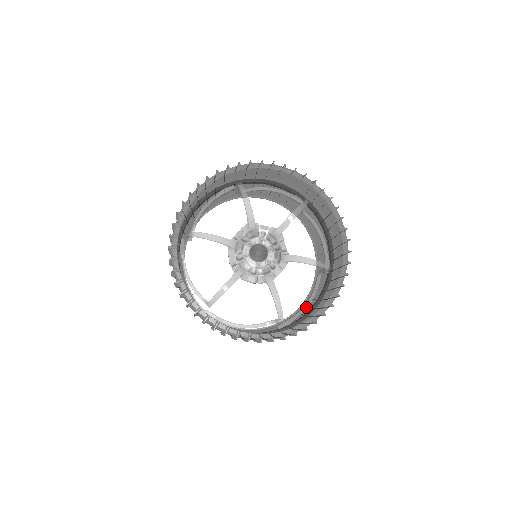
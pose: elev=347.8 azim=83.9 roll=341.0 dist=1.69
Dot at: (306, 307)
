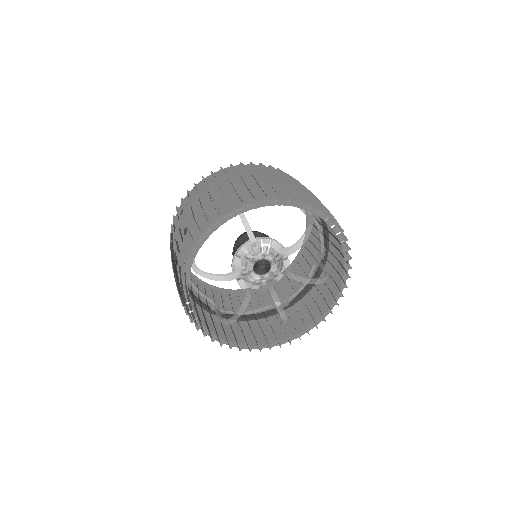
Dot at: (302, 289)
